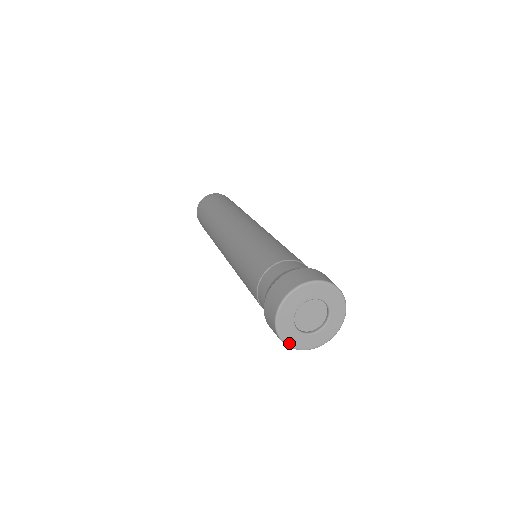
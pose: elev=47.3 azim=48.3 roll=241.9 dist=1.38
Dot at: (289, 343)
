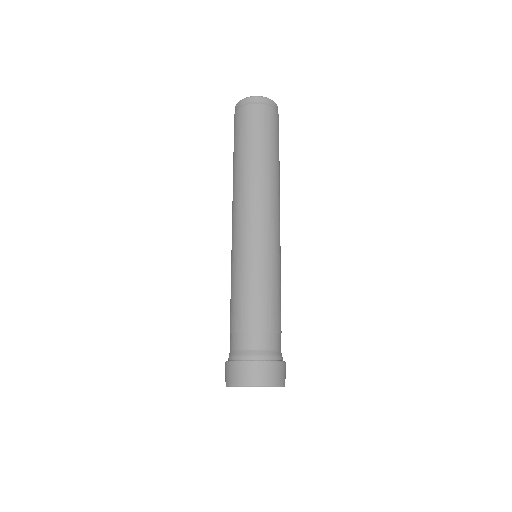
Dot at: occluded
